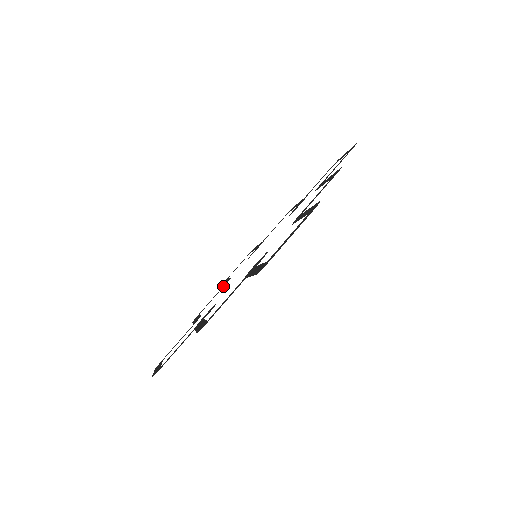
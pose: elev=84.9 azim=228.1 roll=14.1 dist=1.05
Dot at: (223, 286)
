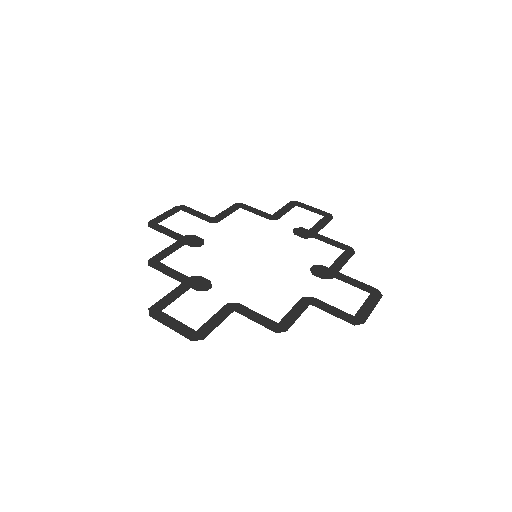
Dot at: (268, 216)
